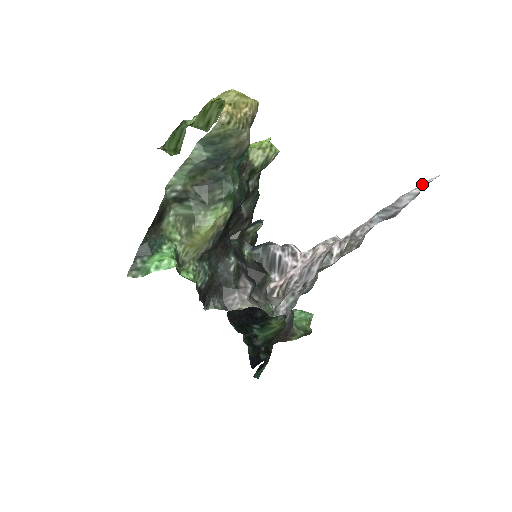
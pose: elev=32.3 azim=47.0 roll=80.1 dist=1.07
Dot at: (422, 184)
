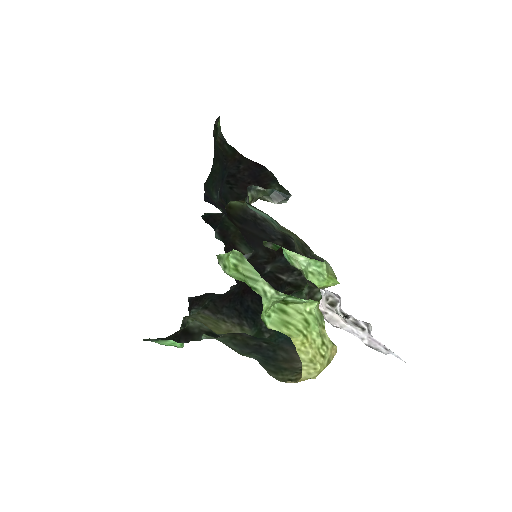
Dot at: (394, 353)
